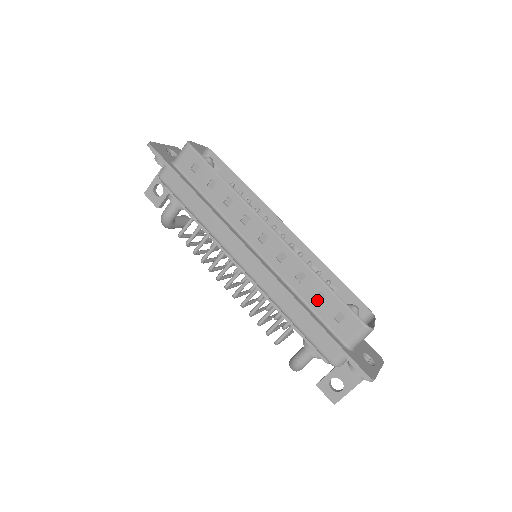
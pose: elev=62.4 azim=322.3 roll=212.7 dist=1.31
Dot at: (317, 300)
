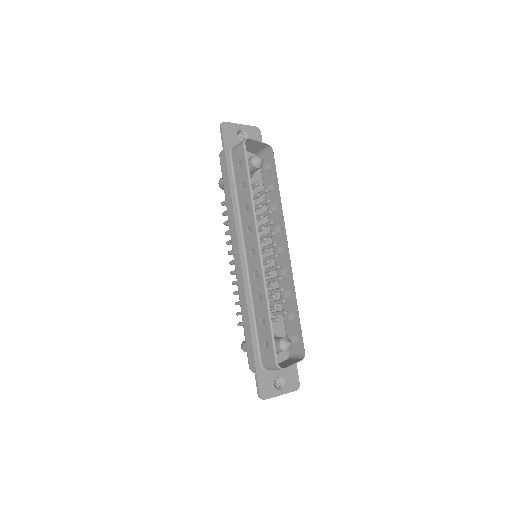
Dot at: (262, 321)
